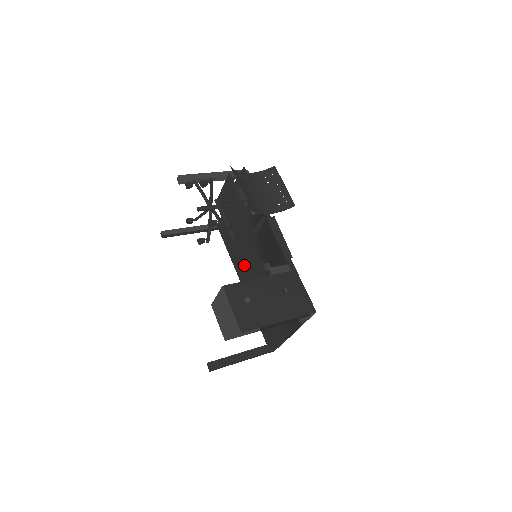
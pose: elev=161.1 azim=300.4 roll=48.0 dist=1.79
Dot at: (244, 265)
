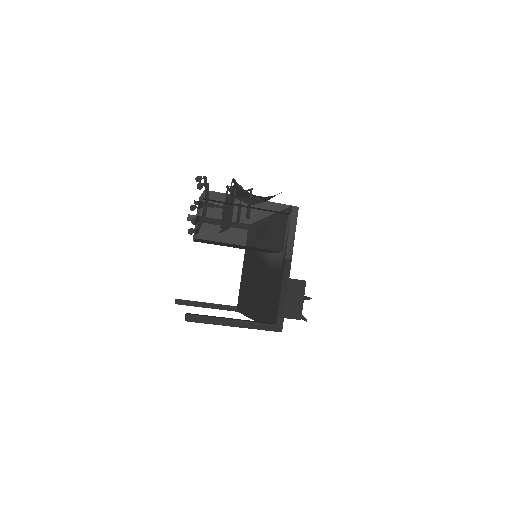
Dot at: (252, 294)
